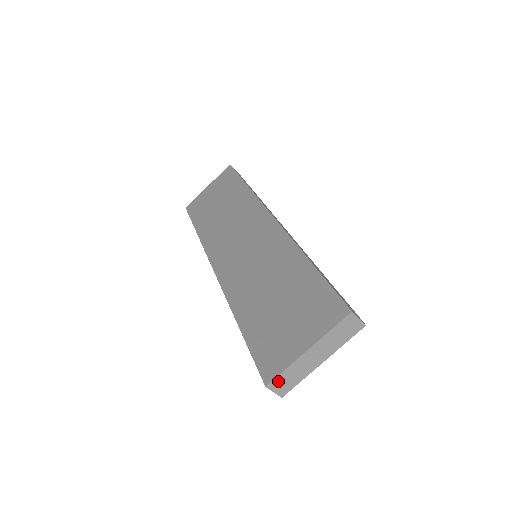
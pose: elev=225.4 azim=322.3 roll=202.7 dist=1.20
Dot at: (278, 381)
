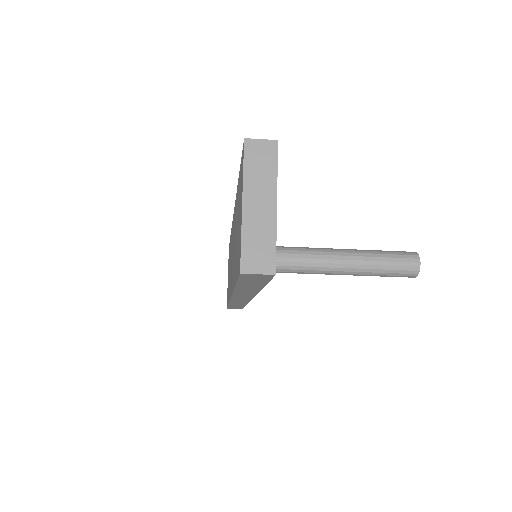
Dot at: (248, 258)
